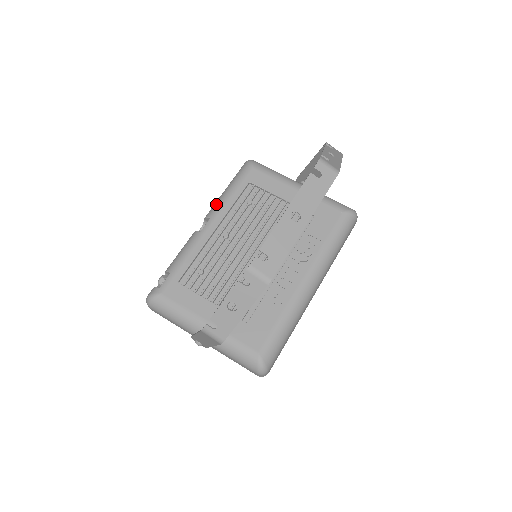
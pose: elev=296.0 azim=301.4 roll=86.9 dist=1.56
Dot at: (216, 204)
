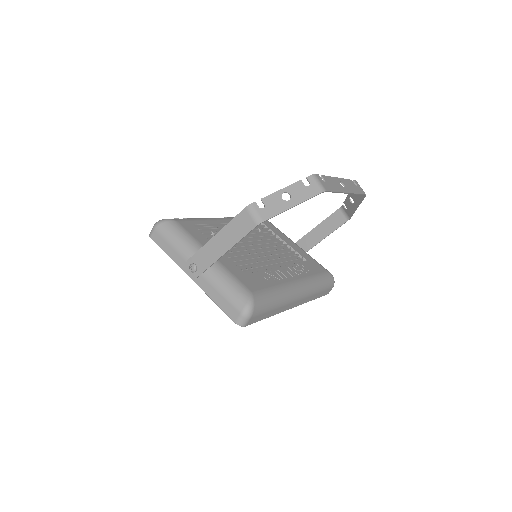
Dot at: occluded
